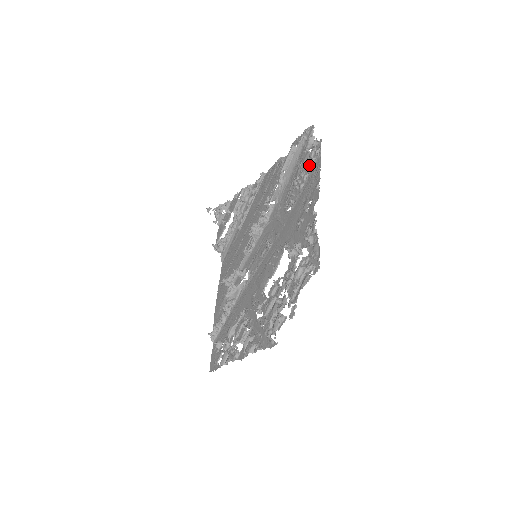
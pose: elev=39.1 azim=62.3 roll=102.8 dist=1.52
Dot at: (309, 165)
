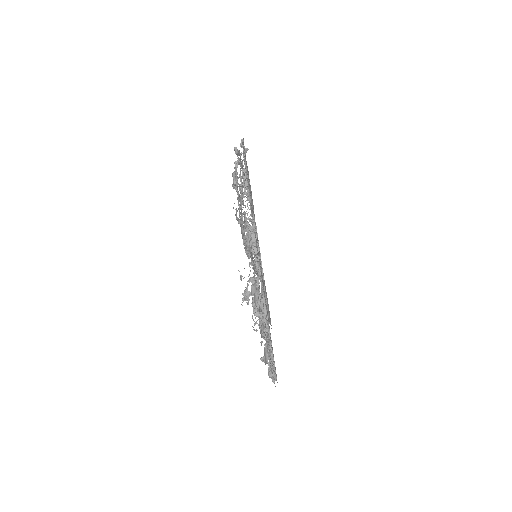
Dot at: (245, 156)
